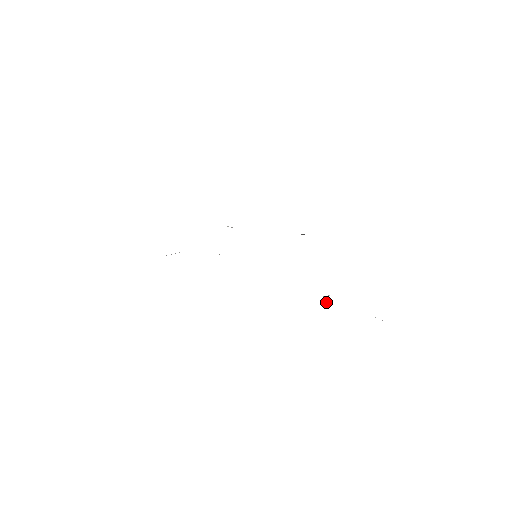
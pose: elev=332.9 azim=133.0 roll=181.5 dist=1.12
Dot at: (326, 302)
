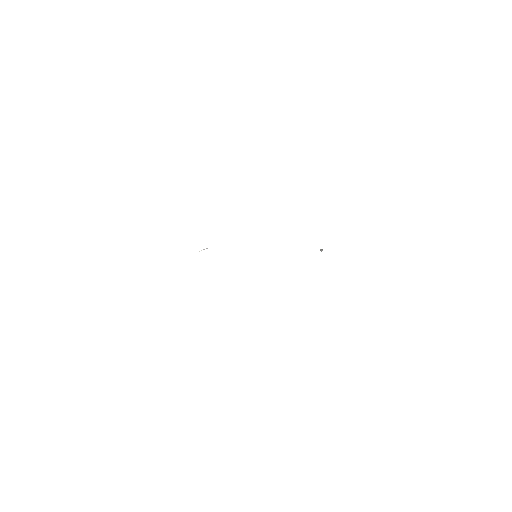
Dot at: occluded
